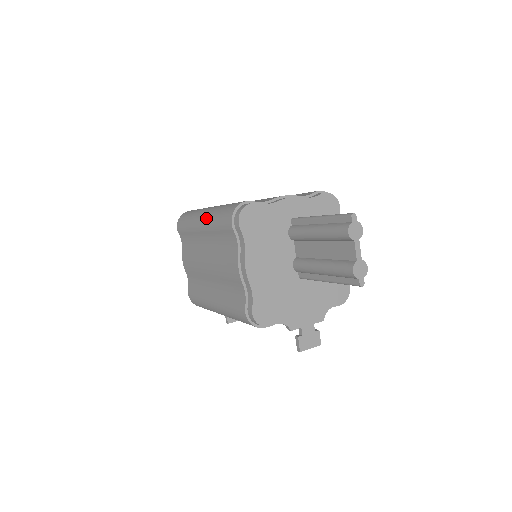
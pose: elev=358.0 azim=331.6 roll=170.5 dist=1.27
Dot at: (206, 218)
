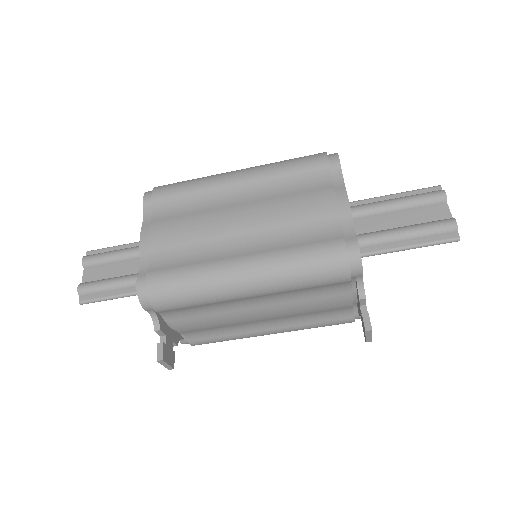
Dot at: (254, 168)
